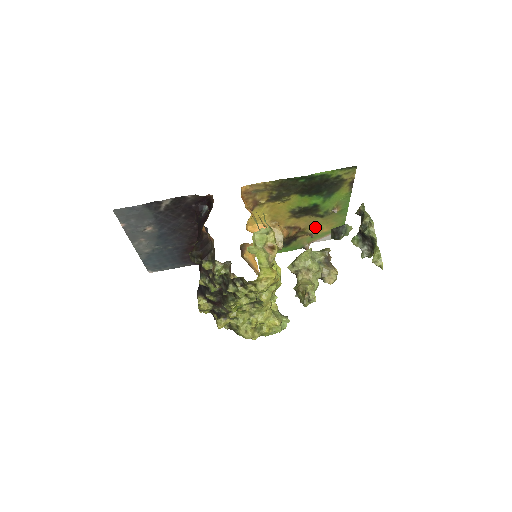
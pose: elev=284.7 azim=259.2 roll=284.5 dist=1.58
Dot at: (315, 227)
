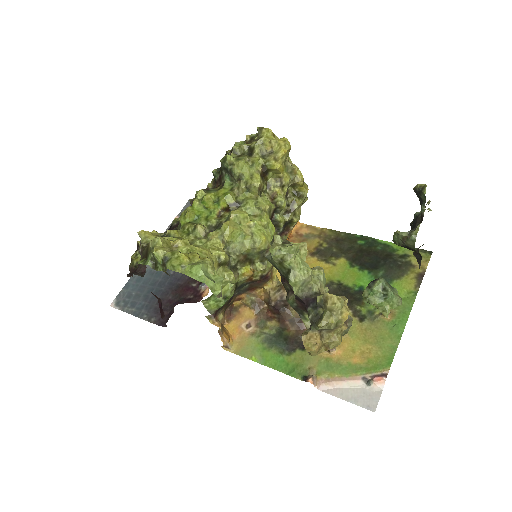
Dot at: (343, 341)
